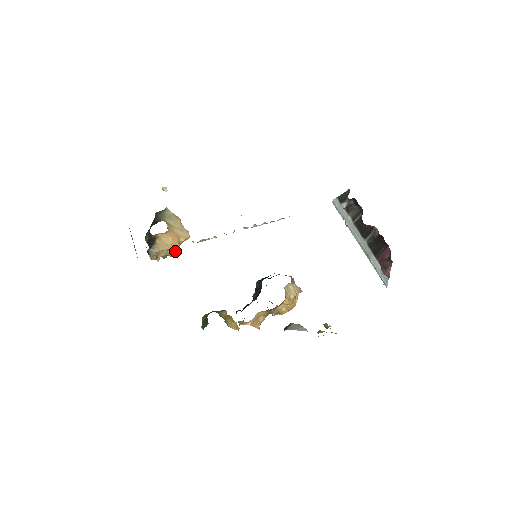
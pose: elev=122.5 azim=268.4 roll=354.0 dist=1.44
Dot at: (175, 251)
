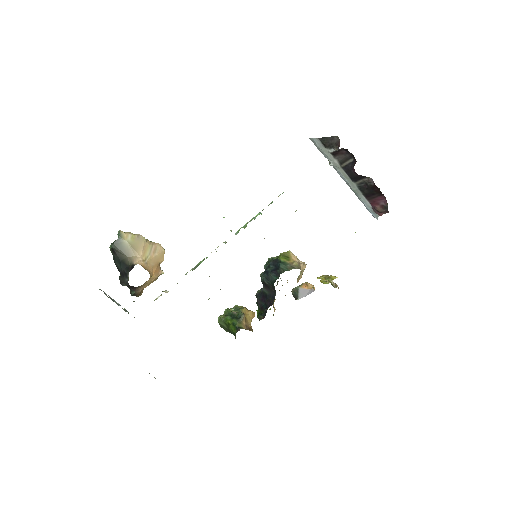
Dot at: (159, 275)
